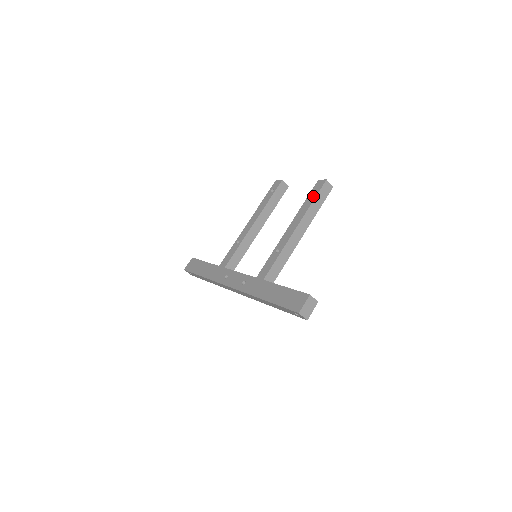
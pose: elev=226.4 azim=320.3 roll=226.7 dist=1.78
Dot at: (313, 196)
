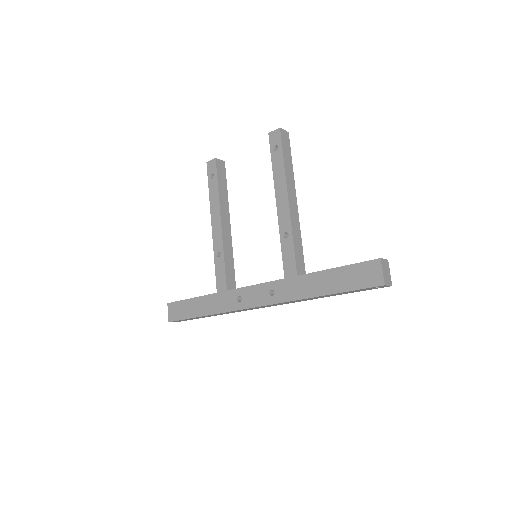
Dot at: (279, 154)
